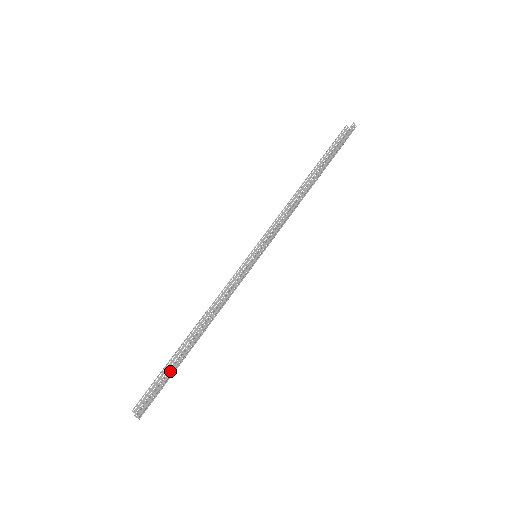
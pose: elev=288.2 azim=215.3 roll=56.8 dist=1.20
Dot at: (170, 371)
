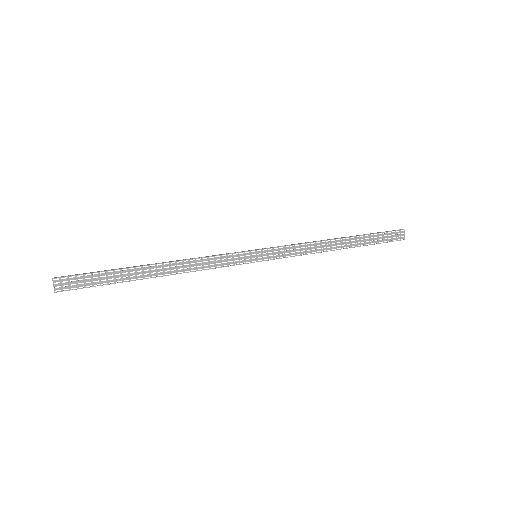
Dot at: (112, 270)
